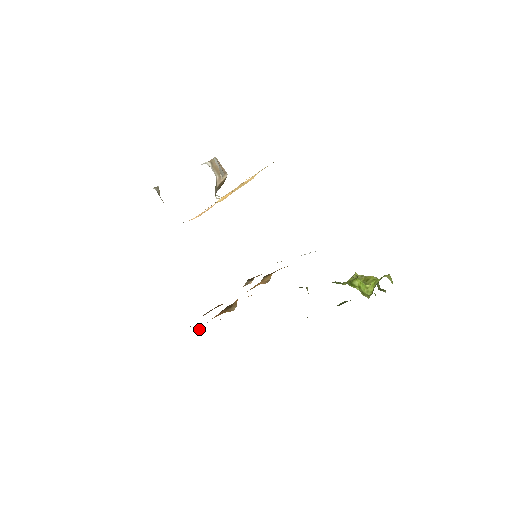
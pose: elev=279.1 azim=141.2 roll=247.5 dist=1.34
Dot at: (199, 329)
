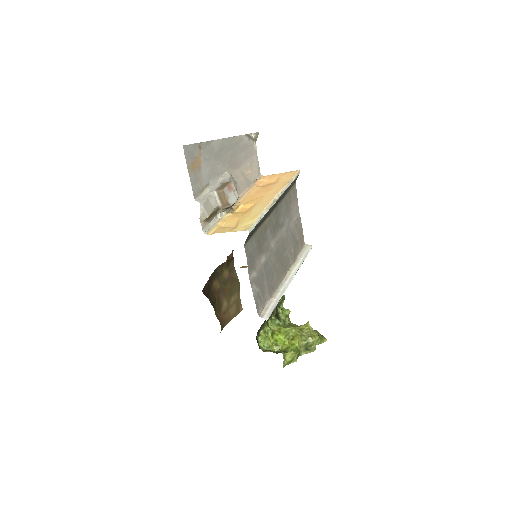
Dot at: (227, 260)
